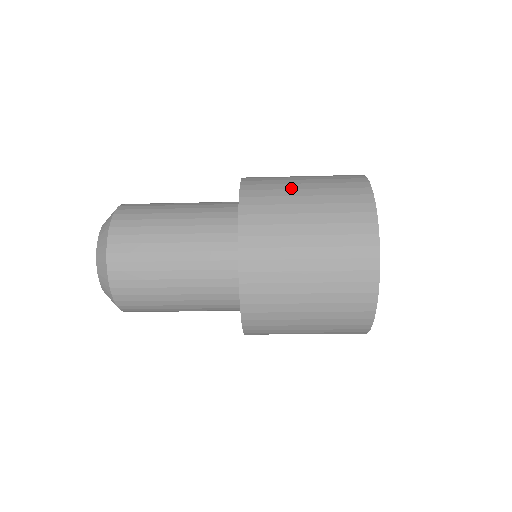
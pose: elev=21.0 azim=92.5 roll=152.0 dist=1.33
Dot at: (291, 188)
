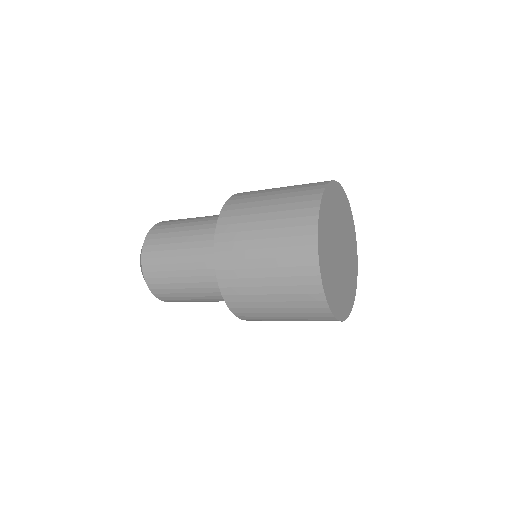
Dot at: occluded
